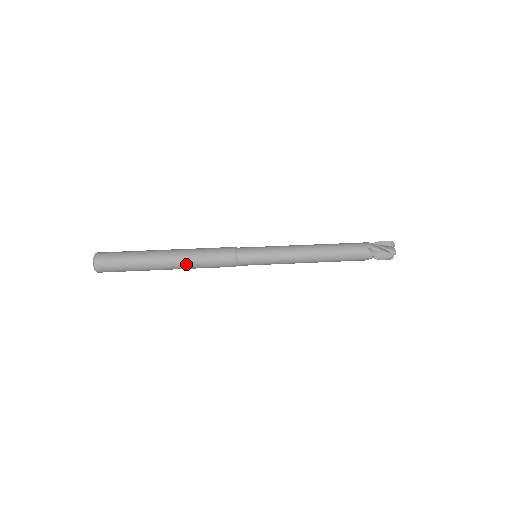
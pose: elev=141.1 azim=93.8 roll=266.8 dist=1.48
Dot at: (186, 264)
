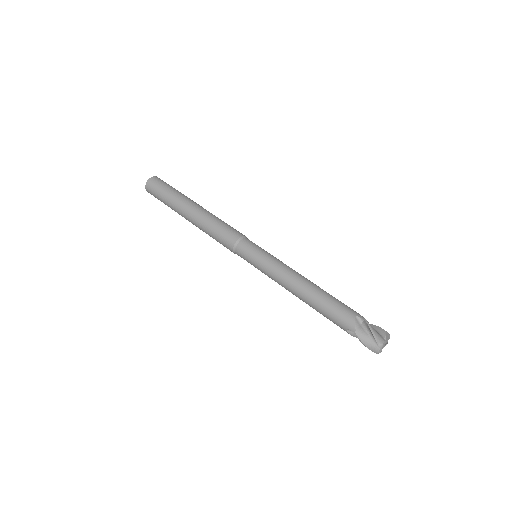
Dot at: (200, 222)
